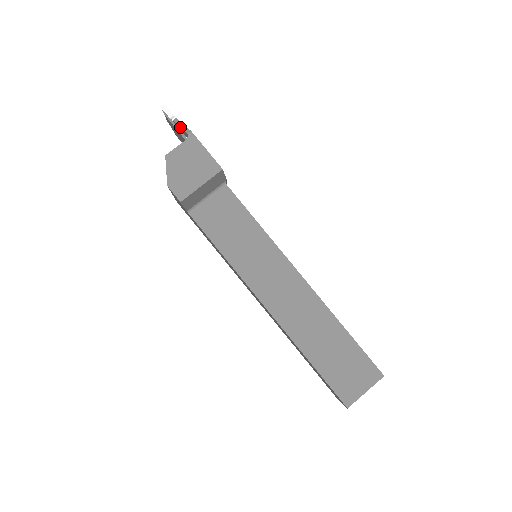
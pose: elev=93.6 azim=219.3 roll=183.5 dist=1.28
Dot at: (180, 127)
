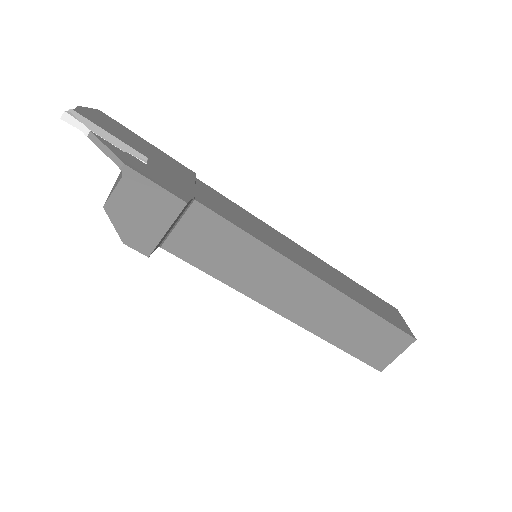
Dot at: (104, 153)
